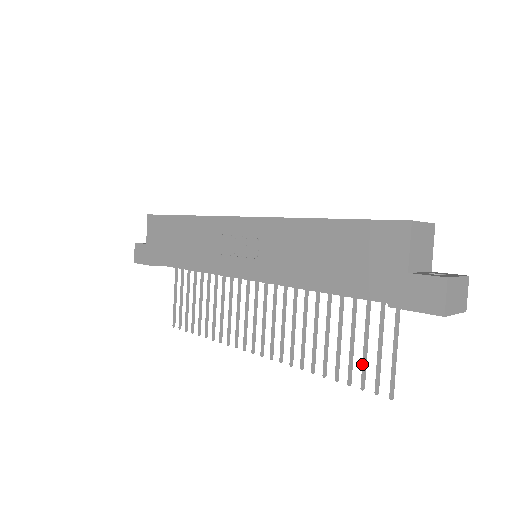
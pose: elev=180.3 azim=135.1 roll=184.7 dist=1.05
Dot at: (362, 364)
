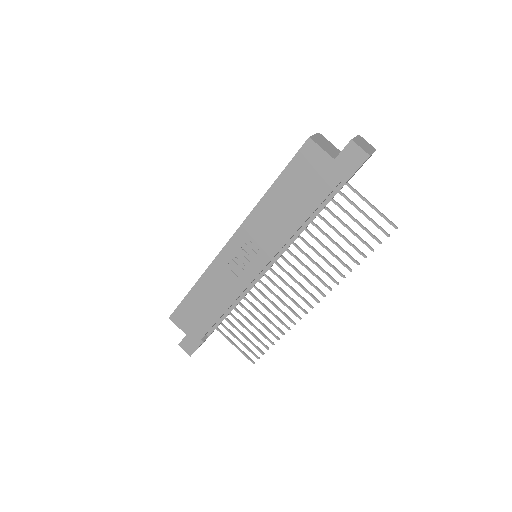
Dot at: occluded
